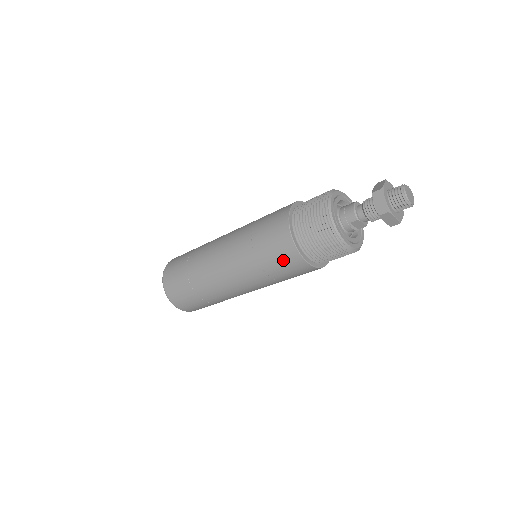
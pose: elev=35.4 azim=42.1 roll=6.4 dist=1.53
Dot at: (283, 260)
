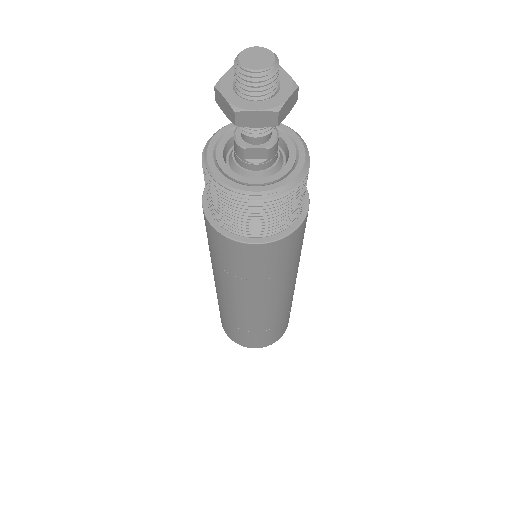
Dot at: (231, 255)
